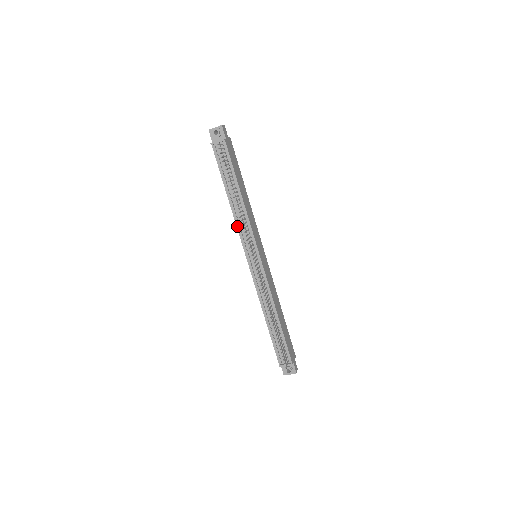
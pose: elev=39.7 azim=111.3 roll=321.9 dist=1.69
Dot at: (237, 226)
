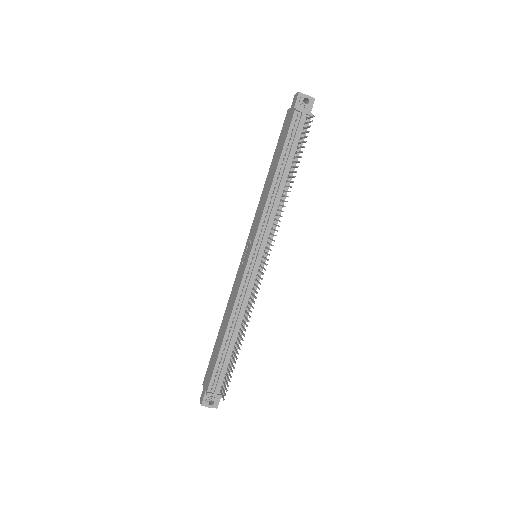
Dot at: (264, 212)
